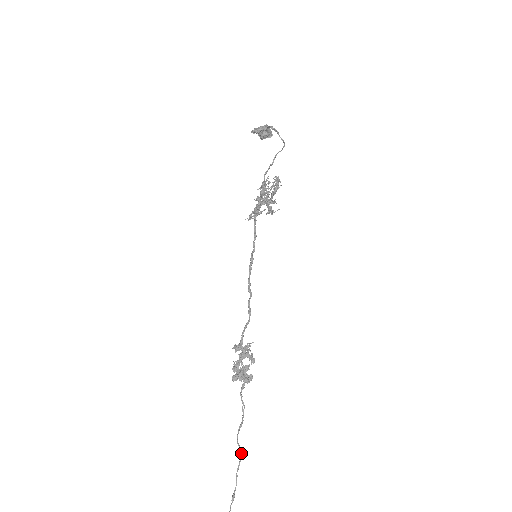
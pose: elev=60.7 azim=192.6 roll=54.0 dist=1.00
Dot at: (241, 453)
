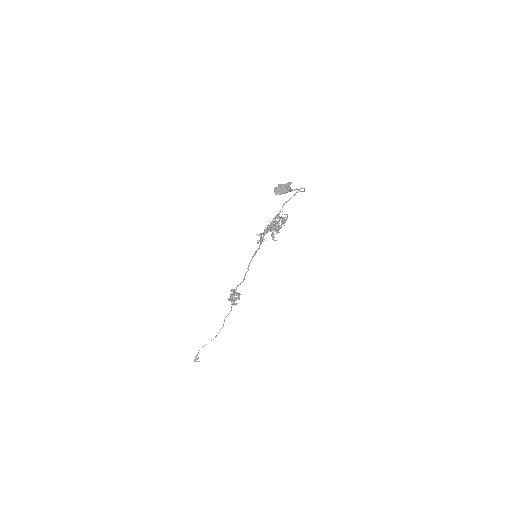
Dot at: occluded
